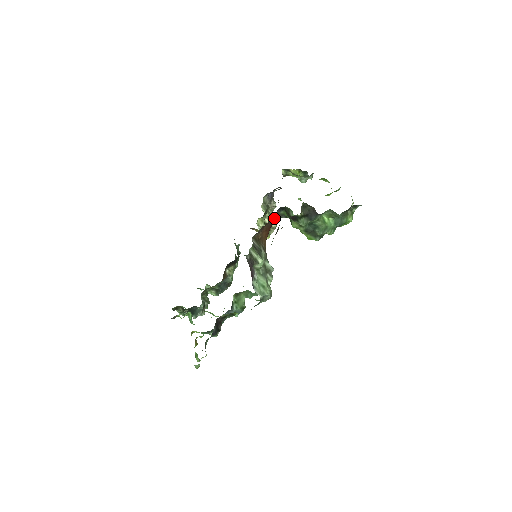
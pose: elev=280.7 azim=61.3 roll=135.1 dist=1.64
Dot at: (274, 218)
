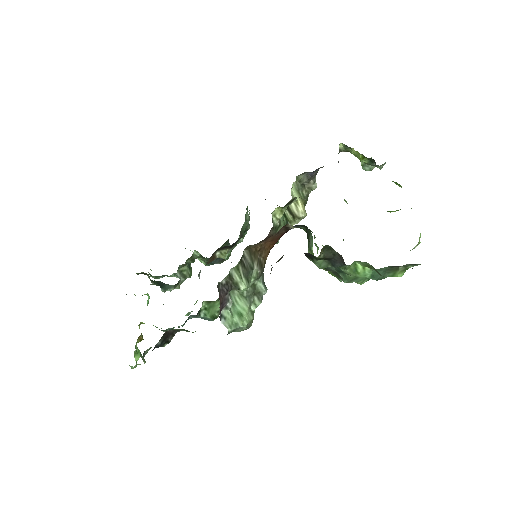
Dot at: (289, 228)
